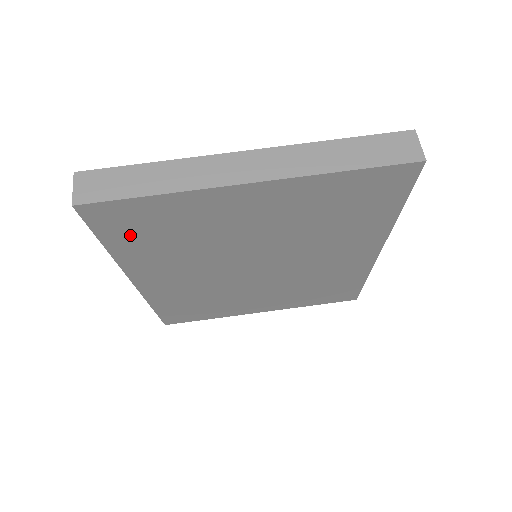
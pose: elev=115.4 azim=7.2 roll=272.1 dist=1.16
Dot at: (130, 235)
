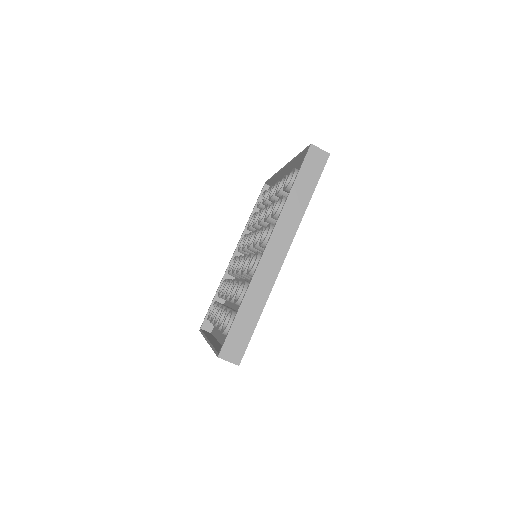
Dot at: occluded
